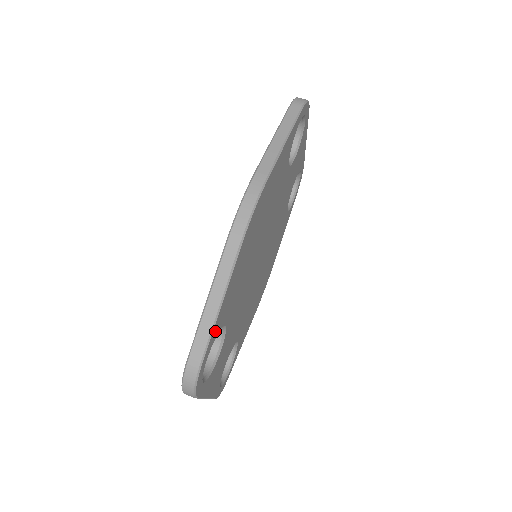
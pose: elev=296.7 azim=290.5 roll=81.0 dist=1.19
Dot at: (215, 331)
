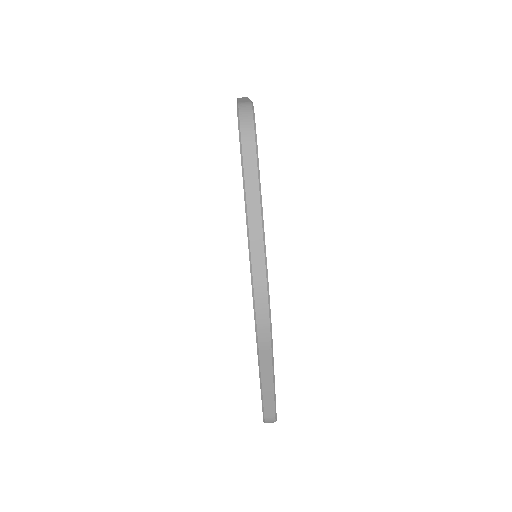
Dot at: occluded
